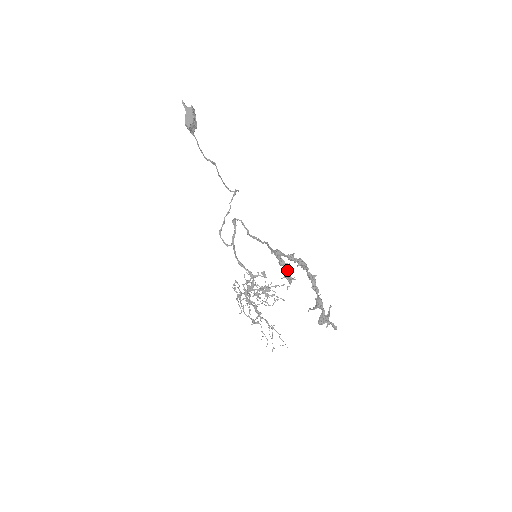
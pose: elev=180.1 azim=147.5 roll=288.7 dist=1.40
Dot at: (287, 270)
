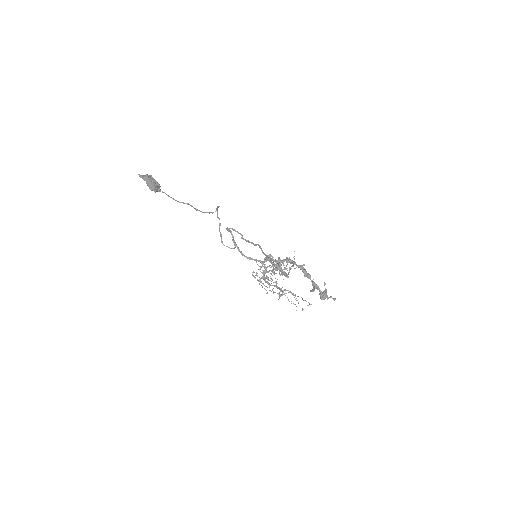
Dot at: (281, 269)
